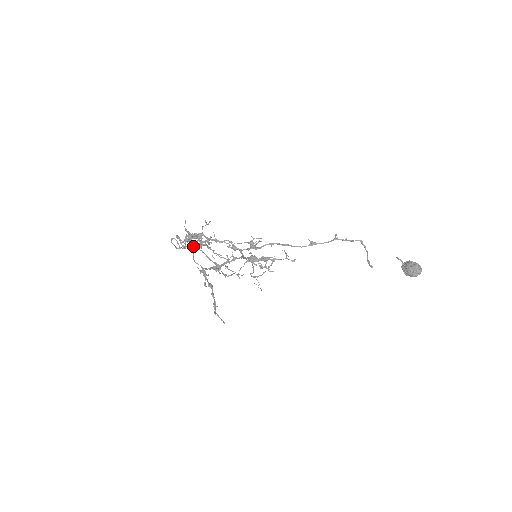
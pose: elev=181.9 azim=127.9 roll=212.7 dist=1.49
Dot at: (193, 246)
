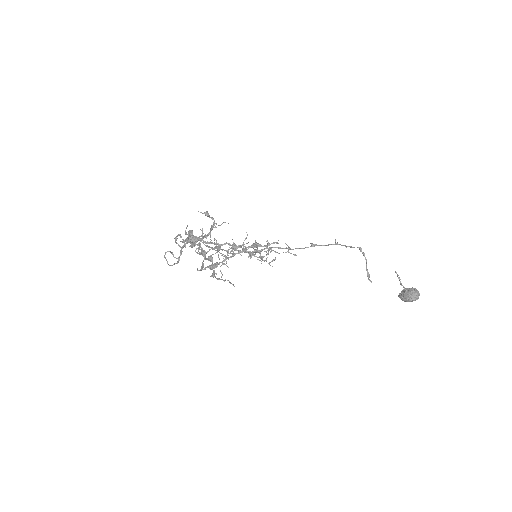
Dot at: occluded
